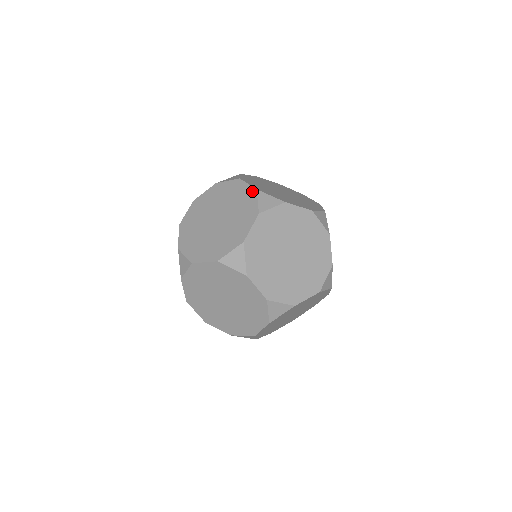
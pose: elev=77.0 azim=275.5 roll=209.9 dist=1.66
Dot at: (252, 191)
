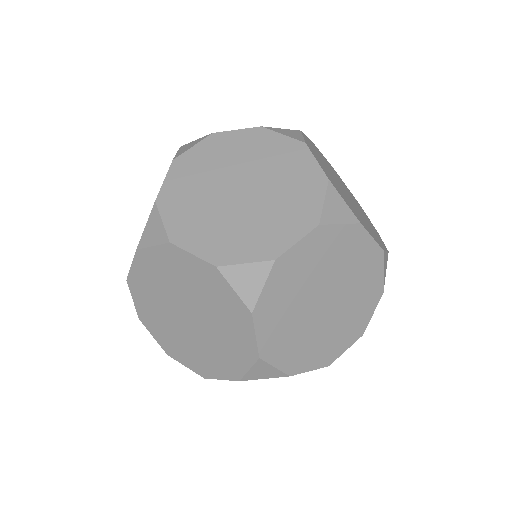
Dot at: (320, 177)
